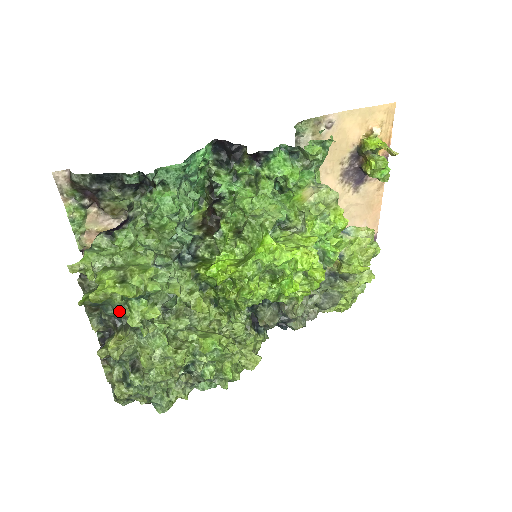
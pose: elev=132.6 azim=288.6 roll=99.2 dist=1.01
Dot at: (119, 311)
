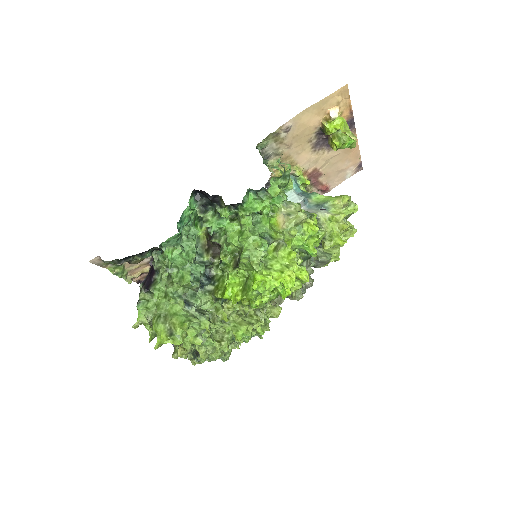
Dot at: occluded
